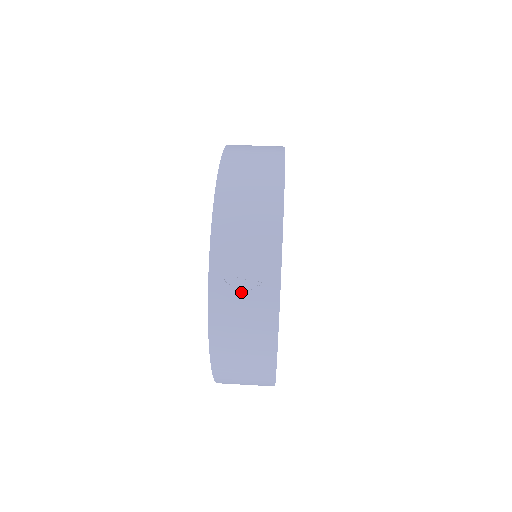
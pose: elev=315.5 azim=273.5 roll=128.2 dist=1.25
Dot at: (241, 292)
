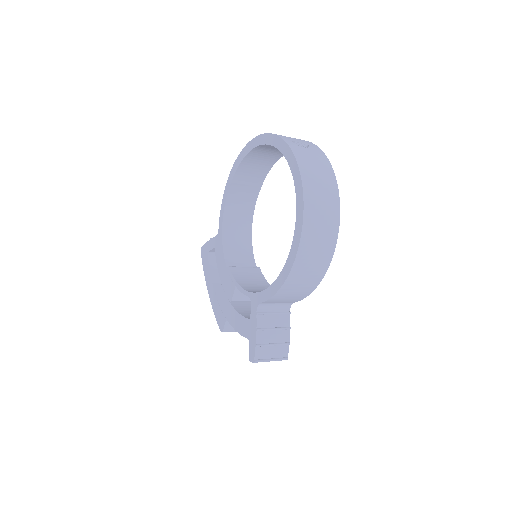
Dot at: (304, 147)
